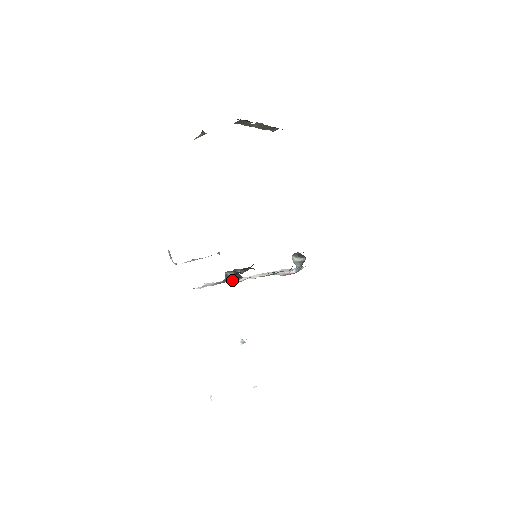
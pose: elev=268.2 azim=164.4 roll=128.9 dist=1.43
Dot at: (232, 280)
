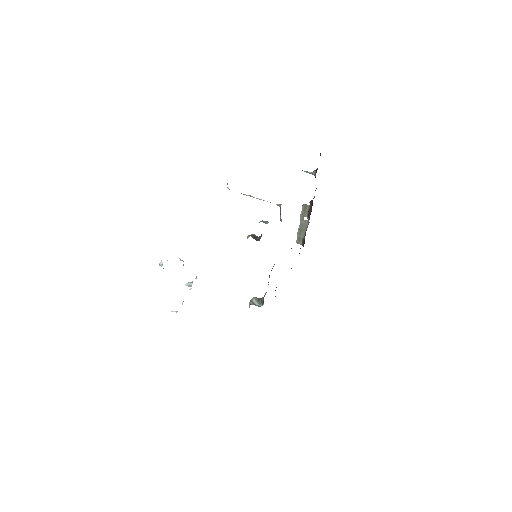
Dot at: (249, 236)
